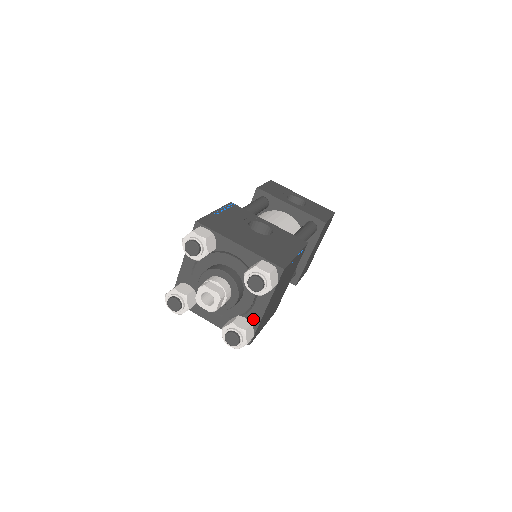
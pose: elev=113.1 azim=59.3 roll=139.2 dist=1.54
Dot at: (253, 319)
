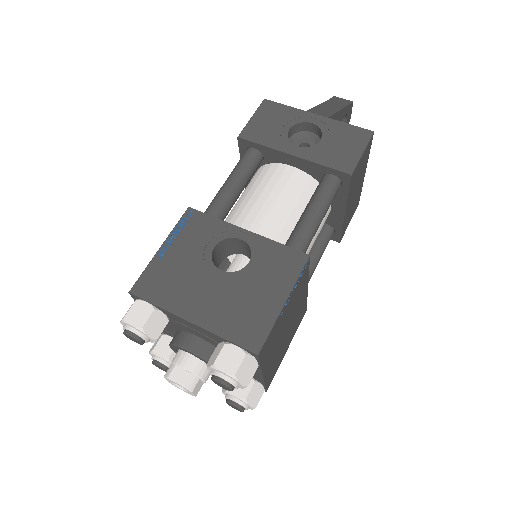
Dot at: (255, 378)
